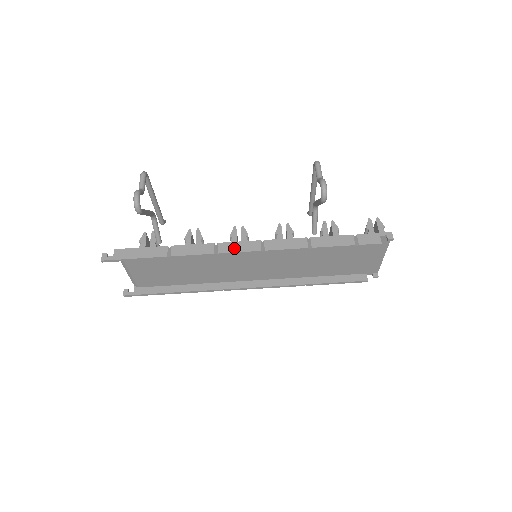
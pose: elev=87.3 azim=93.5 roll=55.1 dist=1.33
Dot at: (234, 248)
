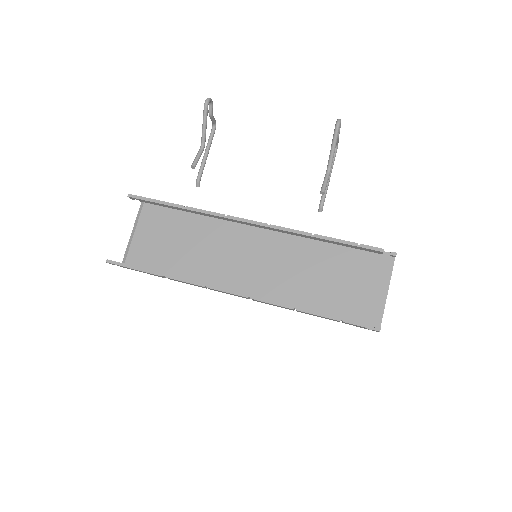
Dot at: (243, 219)
